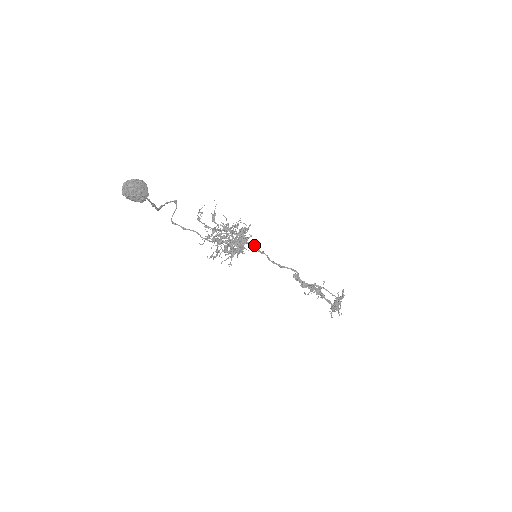
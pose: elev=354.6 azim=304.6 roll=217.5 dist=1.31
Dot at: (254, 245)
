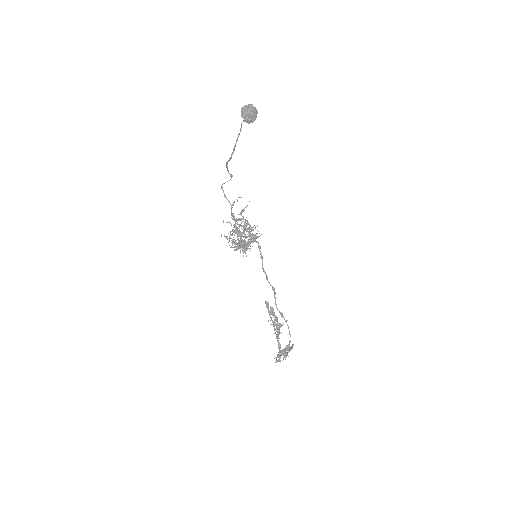
Dot at: occluded
